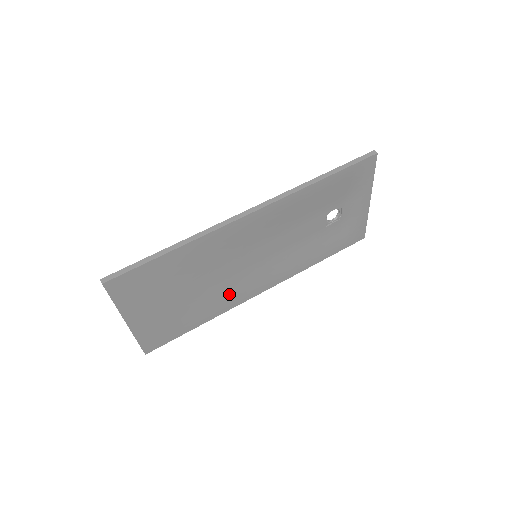
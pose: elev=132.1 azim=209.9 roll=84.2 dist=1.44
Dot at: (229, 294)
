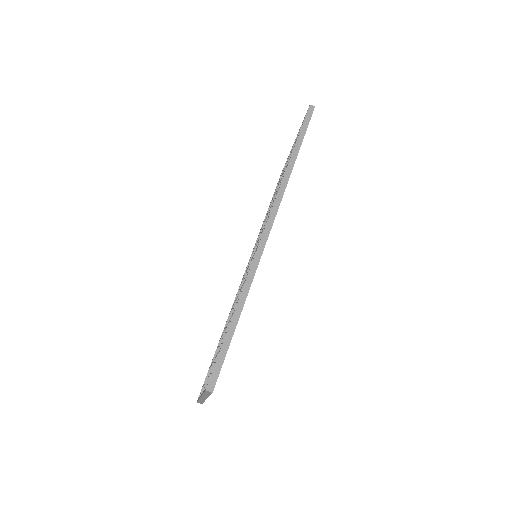
Dot at: occluded
